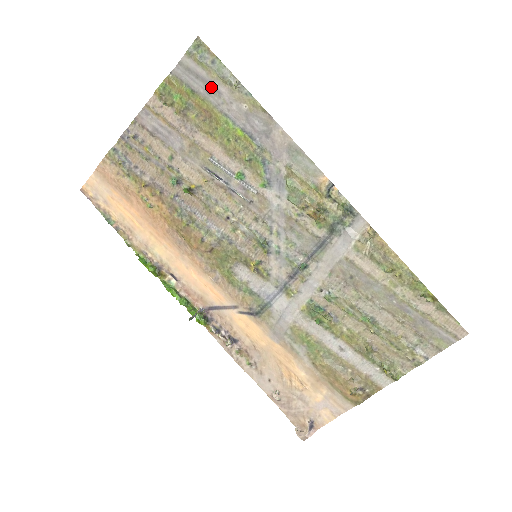
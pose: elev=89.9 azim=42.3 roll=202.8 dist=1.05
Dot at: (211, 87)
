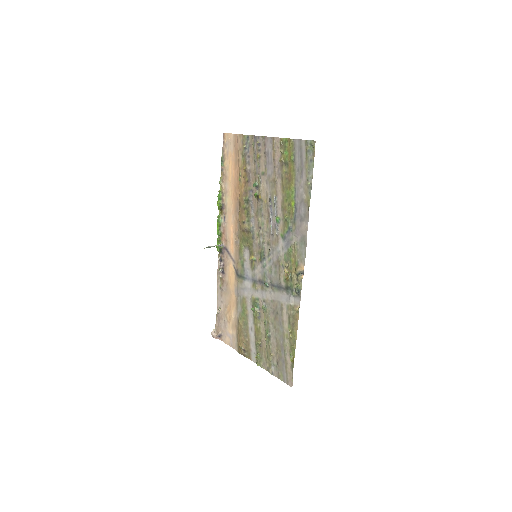
Dot at: (301, 169)
